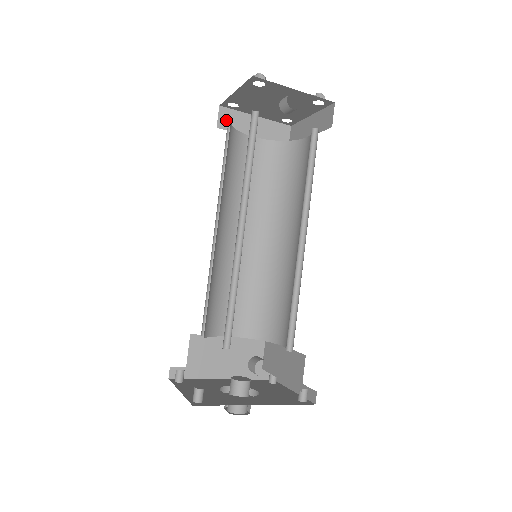
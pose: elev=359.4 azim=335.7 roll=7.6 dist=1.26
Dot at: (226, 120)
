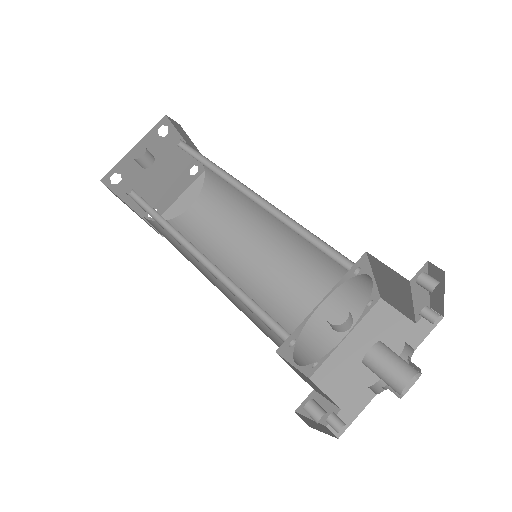
Dot at: occluded
